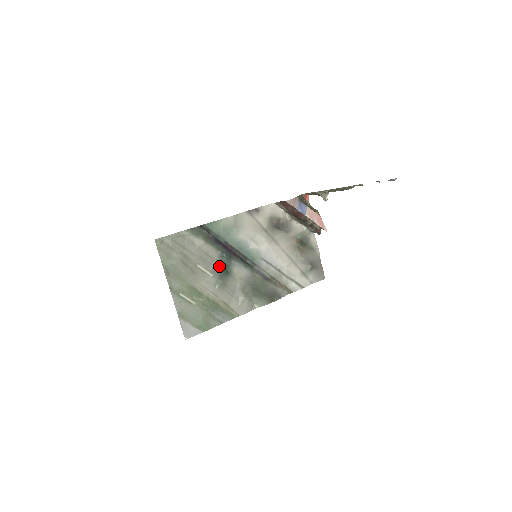
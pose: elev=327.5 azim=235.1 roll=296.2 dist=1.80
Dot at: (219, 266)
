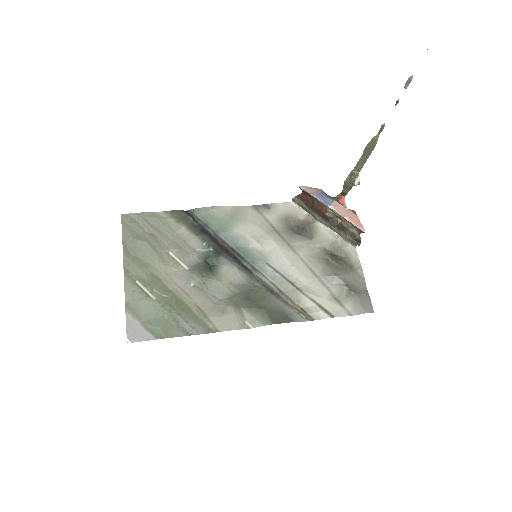
Dot at: (201, 261)
